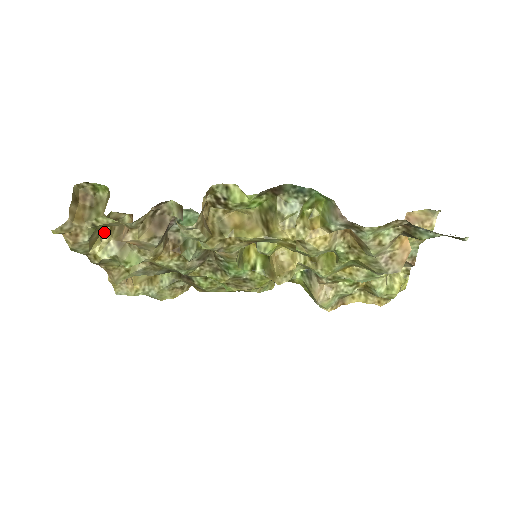
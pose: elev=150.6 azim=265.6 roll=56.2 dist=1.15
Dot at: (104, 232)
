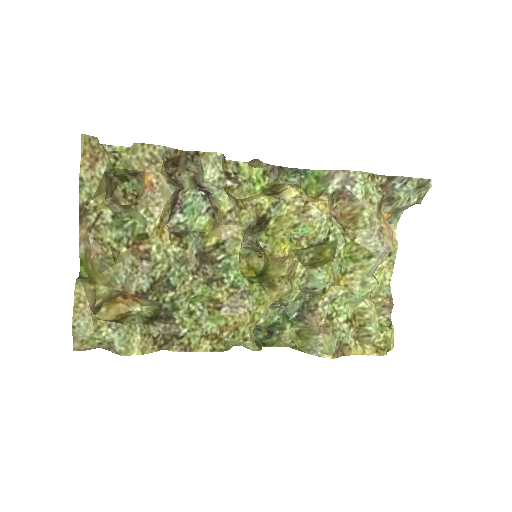
Dot at: (107, 197)
